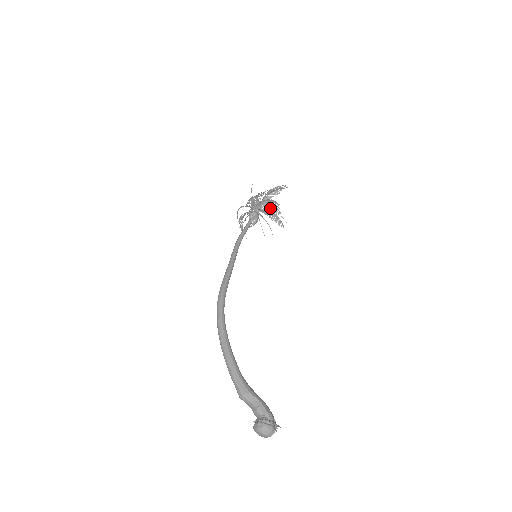
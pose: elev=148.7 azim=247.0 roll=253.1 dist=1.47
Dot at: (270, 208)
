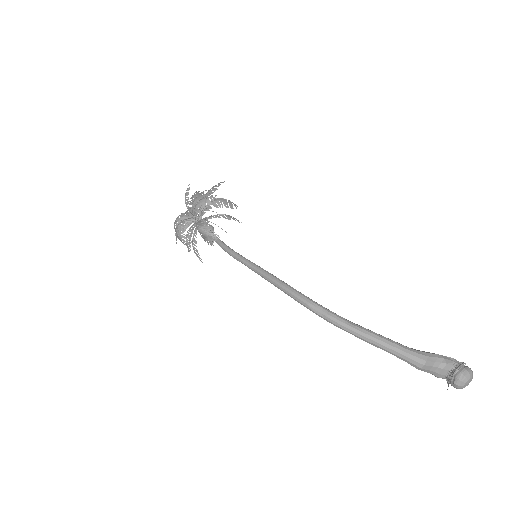
Dot at: (230, 203)
